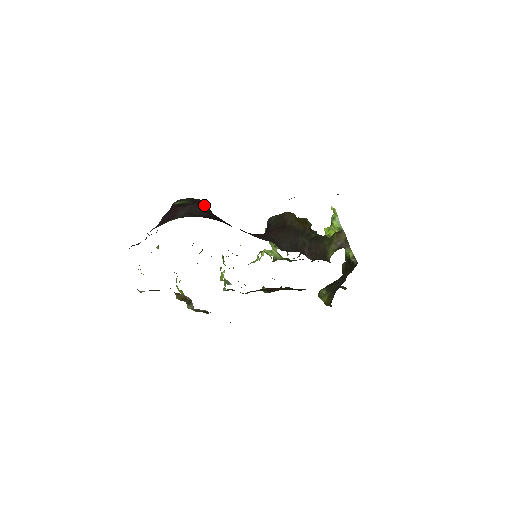
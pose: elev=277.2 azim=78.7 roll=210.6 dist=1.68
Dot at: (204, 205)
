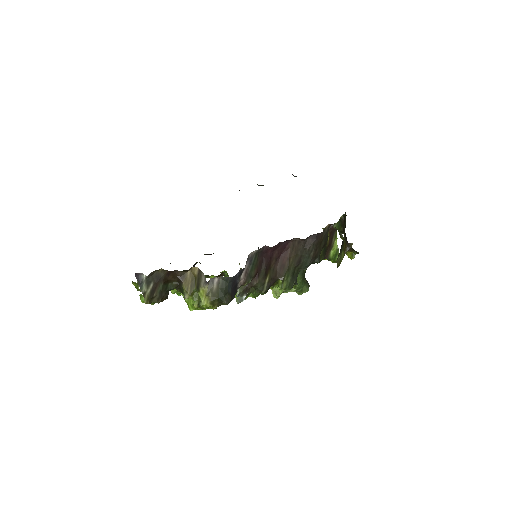
Dot at: occluded
